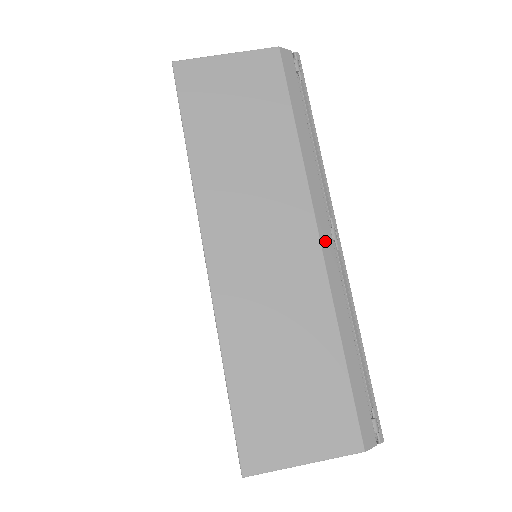
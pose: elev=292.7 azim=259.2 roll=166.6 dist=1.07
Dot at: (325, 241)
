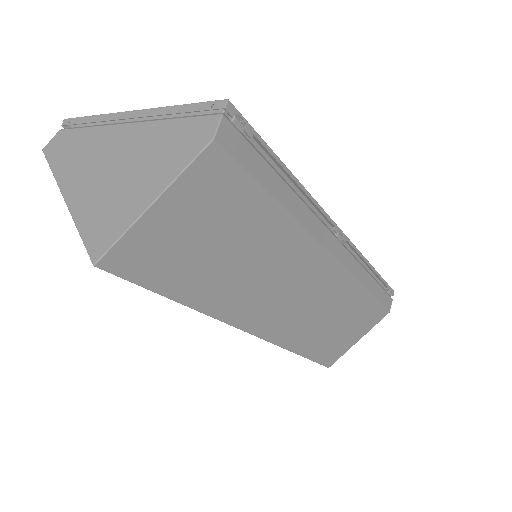
Dot at: (339, 254)
